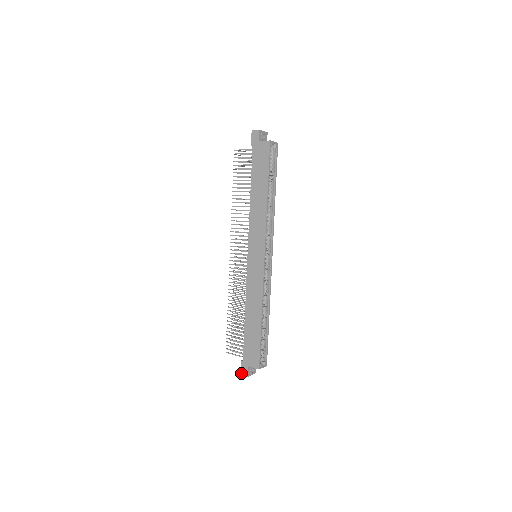
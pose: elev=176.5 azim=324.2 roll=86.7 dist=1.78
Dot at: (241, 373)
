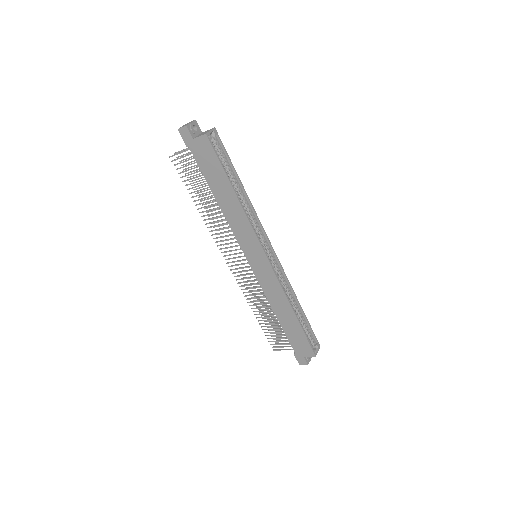
Dot at: (299, 364)
